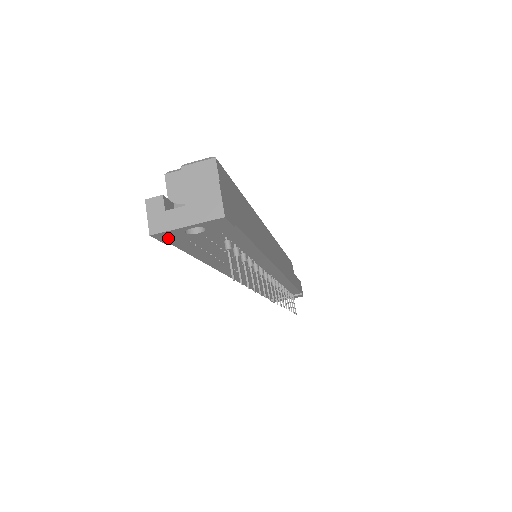
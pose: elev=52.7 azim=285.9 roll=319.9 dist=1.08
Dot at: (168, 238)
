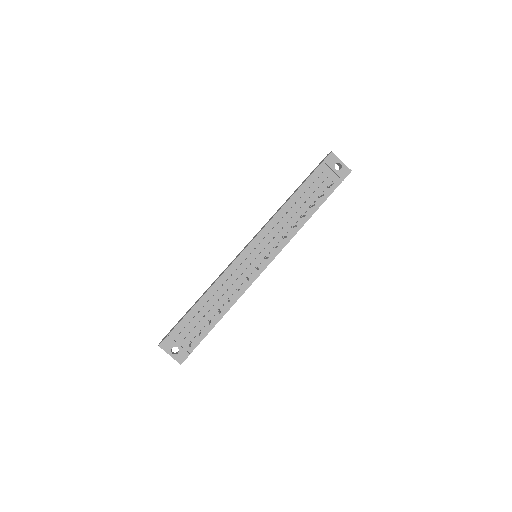
Dot at: (329, 160)
